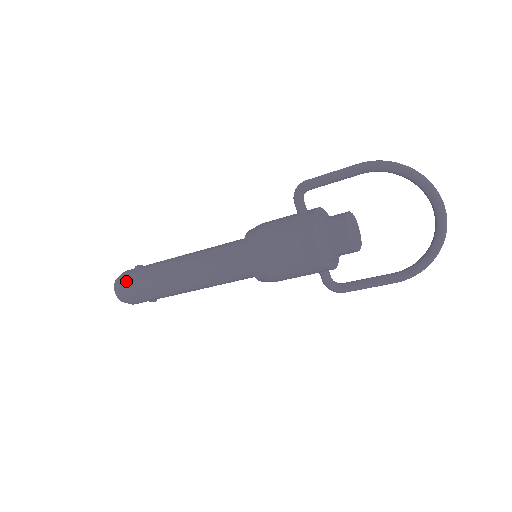
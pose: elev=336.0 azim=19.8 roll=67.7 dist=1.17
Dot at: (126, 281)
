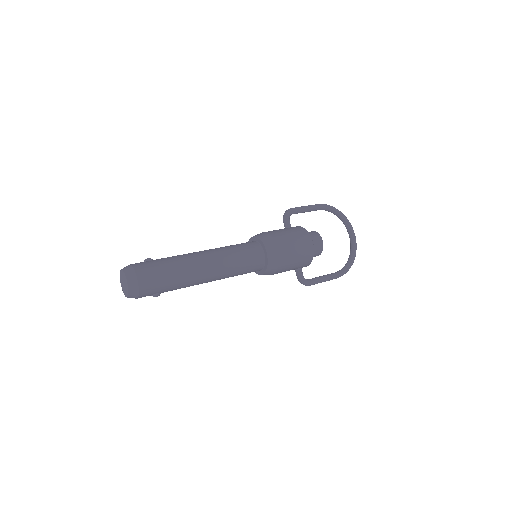
Dot at: (144, 266)
